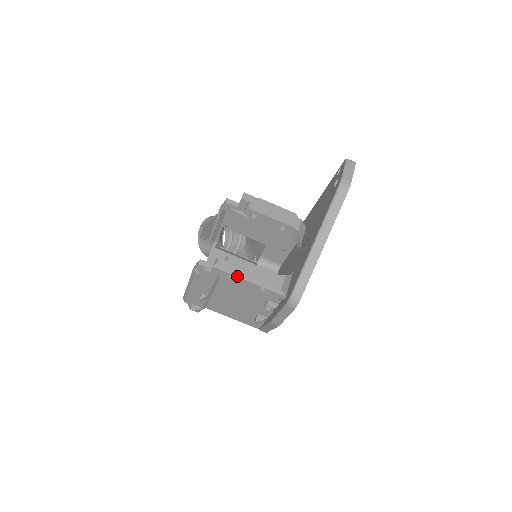
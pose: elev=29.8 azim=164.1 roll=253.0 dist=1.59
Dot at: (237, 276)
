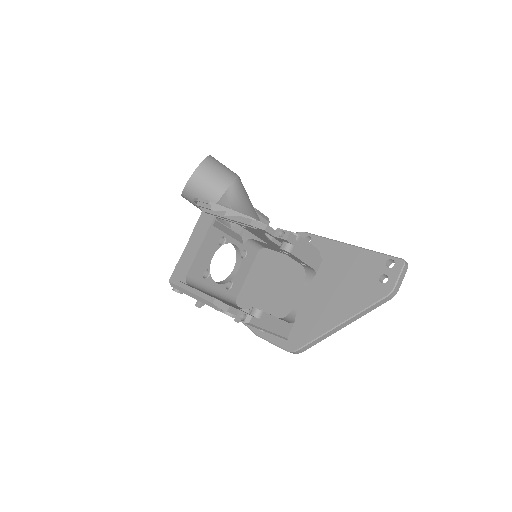
Dot at: (260, 329)
